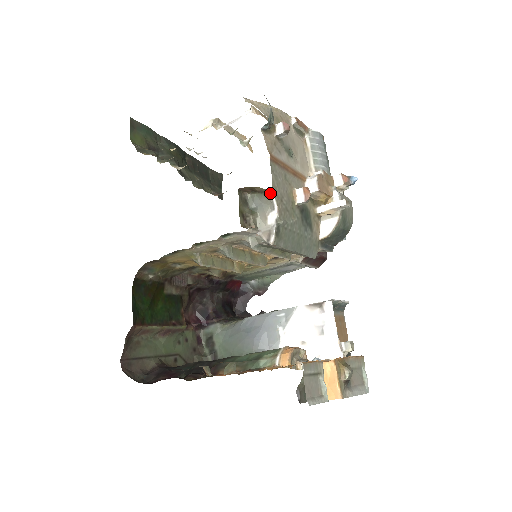
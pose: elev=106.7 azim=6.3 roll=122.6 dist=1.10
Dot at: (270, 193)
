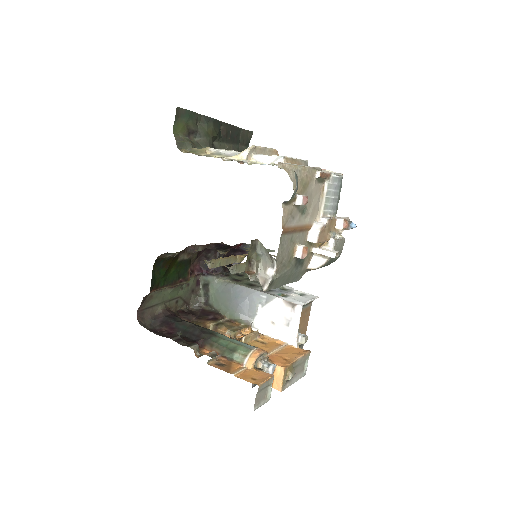
Dot at: (274, 259)
